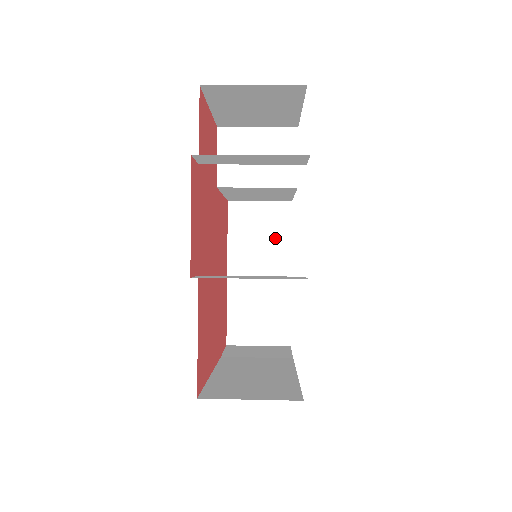
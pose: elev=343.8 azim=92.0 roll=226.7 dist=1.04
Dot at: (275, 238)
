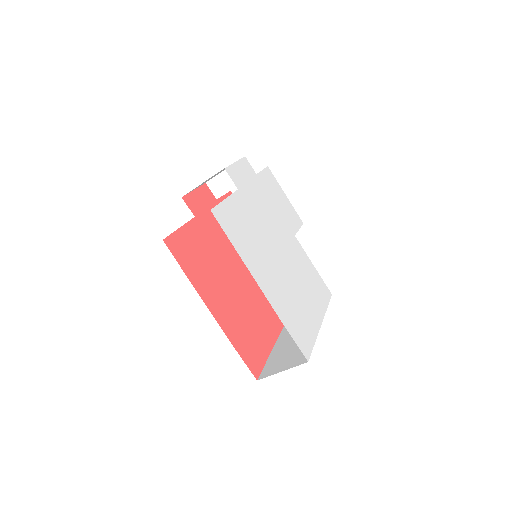
Dot at: occluded
